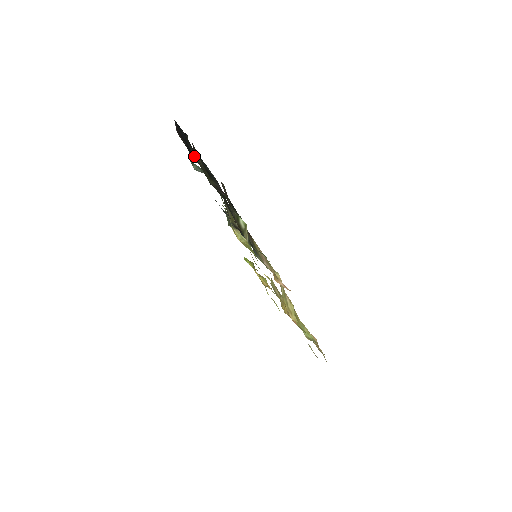
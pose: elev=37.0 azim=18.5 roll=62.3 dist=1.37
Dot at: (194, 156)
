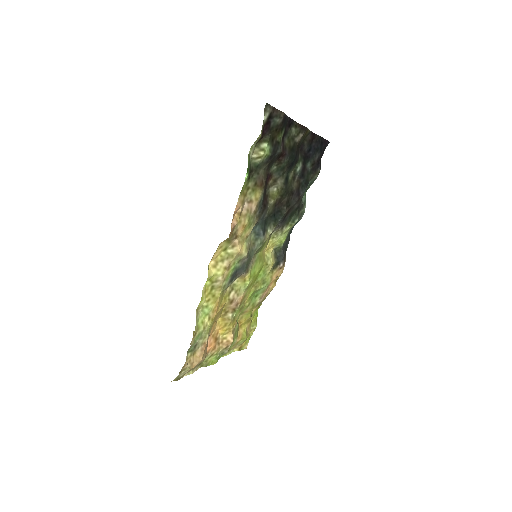
Dot at: (305, 163)
